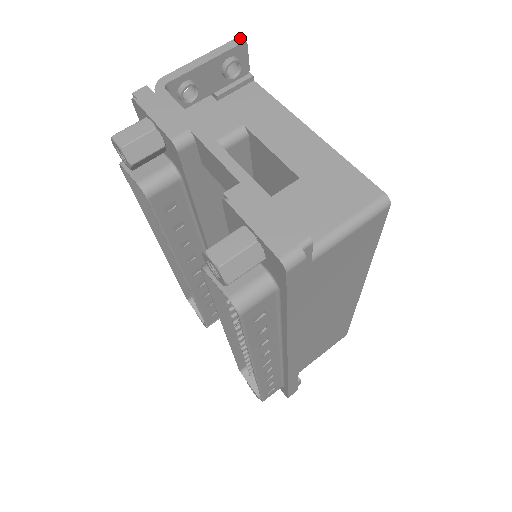
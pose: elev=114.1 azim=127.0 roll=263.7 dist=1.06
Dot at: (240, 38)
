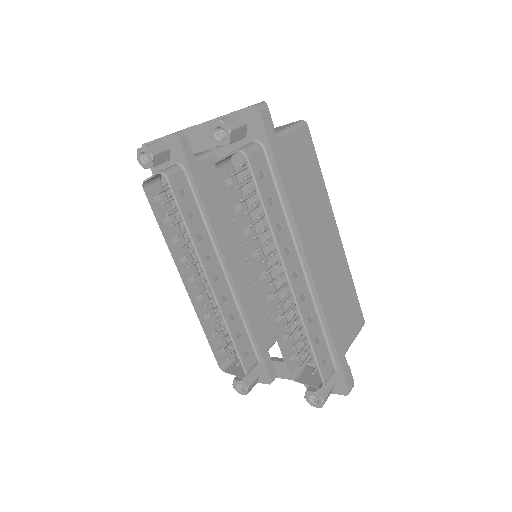
Dot at: occluded
